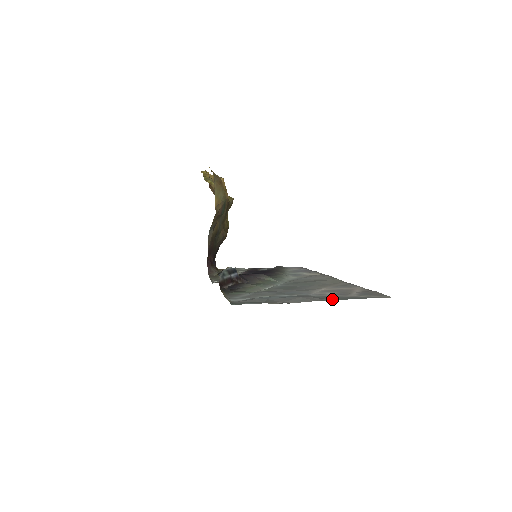
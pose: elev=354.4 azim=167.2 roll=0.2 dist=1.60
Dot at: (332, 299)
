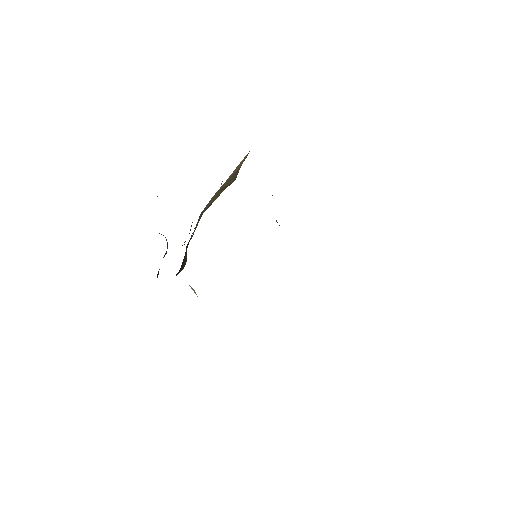
Dot at: occluded
